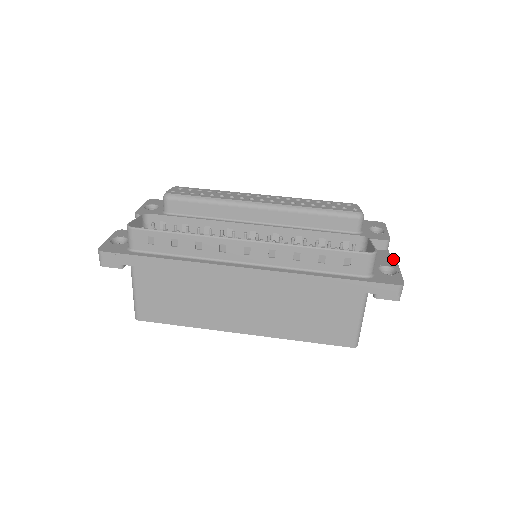
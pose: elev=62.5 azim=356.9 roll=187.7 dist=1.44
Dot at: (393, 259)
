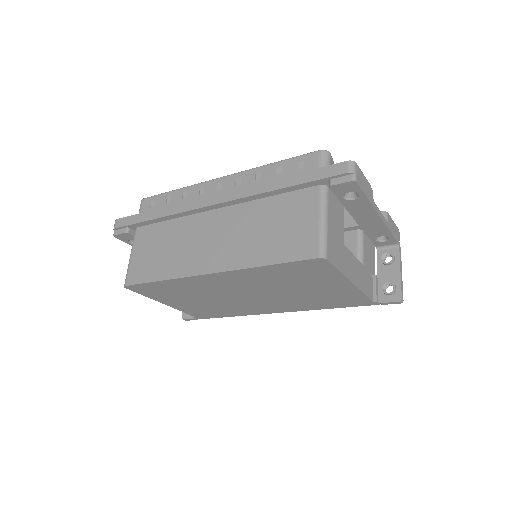
Dot at: occluded
